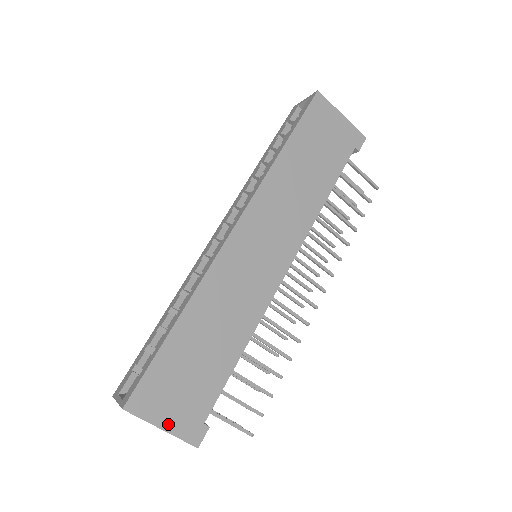
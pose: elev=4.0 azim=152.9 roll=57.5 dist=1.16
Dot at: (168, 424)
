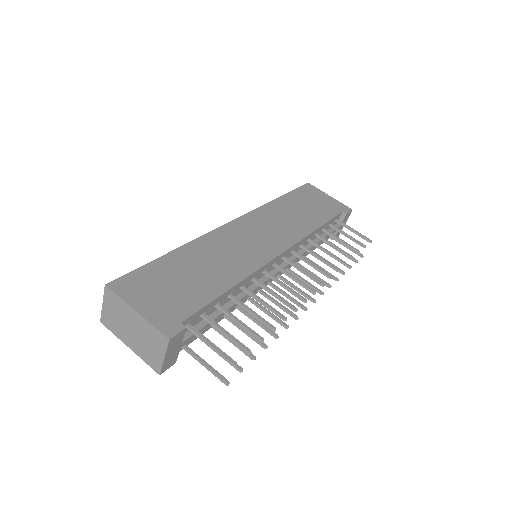
Dot at: (144, 310)
